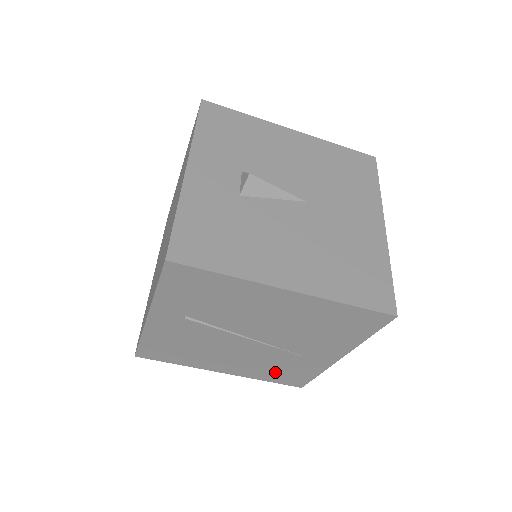
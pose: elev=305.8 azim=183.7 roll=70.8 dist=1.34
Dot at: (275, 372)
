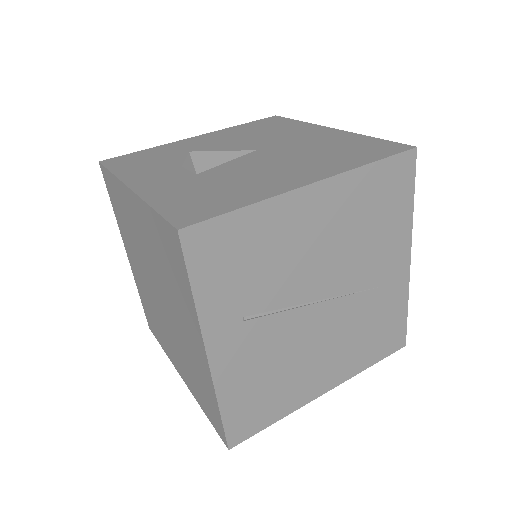
Dot at: (370, 341)
